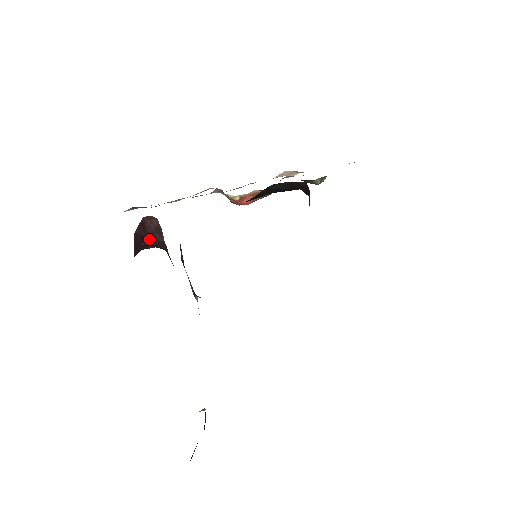
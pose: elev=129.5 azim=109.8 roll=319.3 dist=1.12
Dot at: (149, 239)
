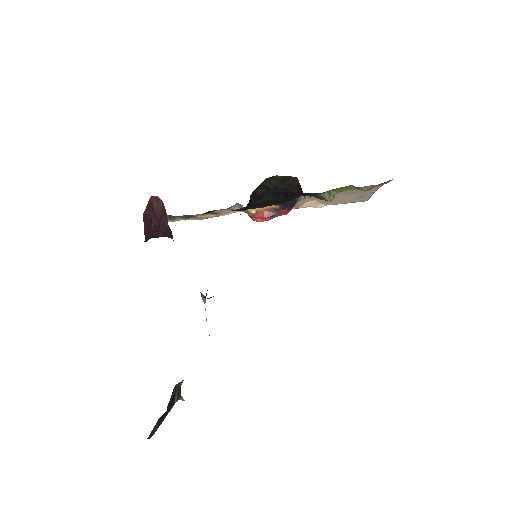
Dot at: (158, 224)
